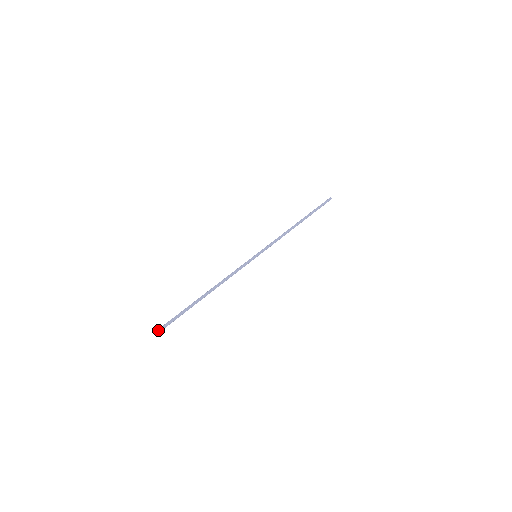
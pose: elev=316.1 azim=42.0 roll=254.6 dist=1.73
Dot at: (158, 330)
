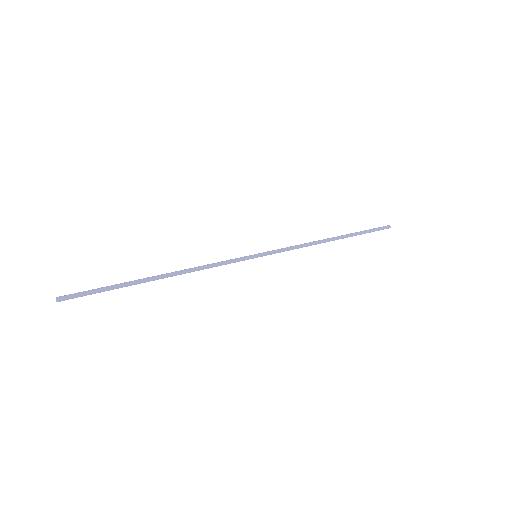
Dot at: (62, 296)
